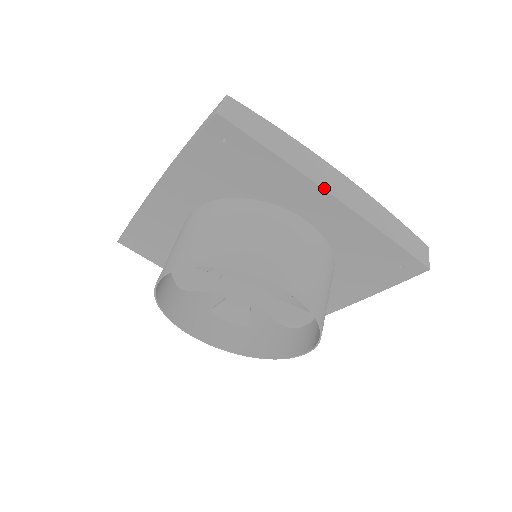
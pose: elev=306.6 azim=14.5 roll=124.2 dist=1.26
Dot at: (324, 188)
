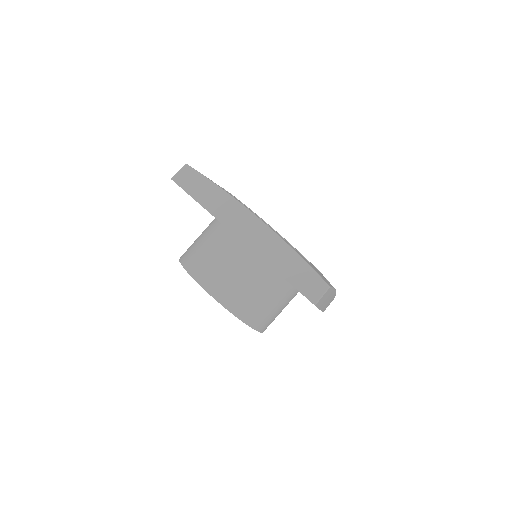
Dot at: occluded
